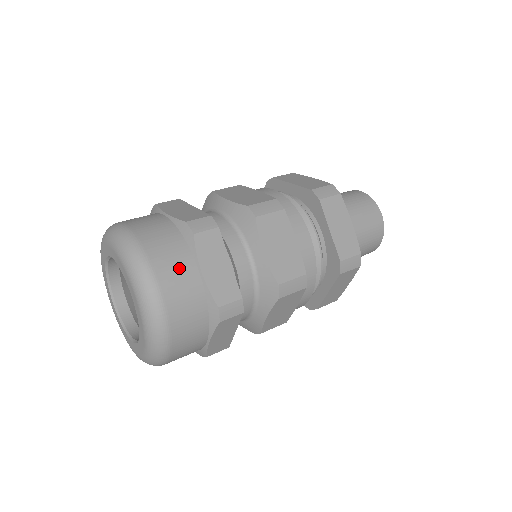
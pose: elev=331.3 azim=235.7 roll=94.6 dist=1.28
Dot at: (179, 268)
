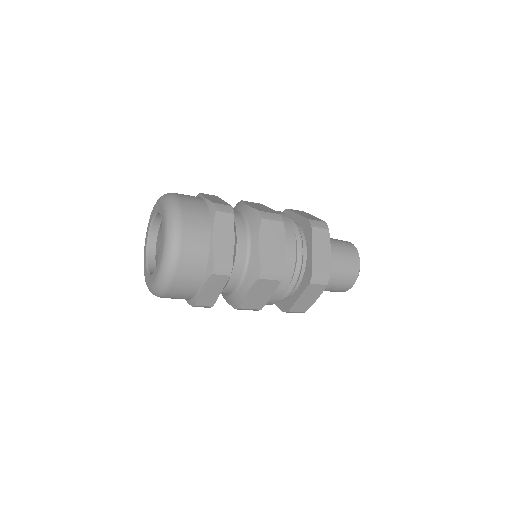
Dot at: (199, 227)
